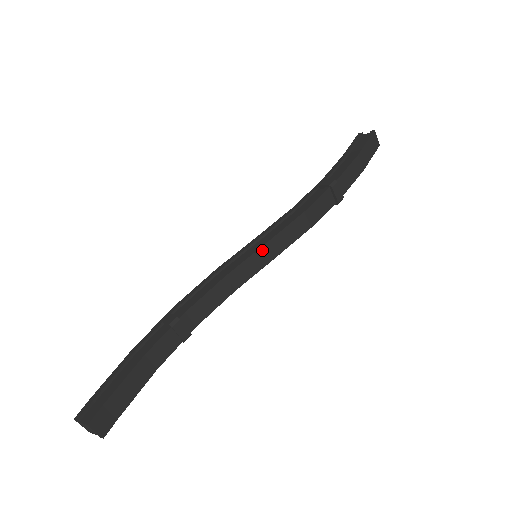
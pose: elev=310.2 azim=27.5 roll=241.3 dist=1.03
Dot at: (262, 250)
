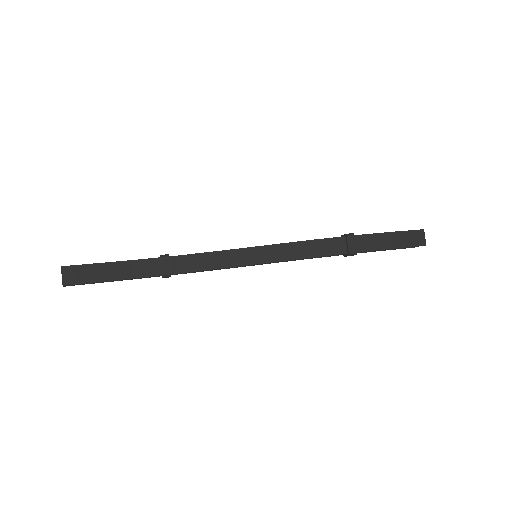
Dot at: (260, 249)
